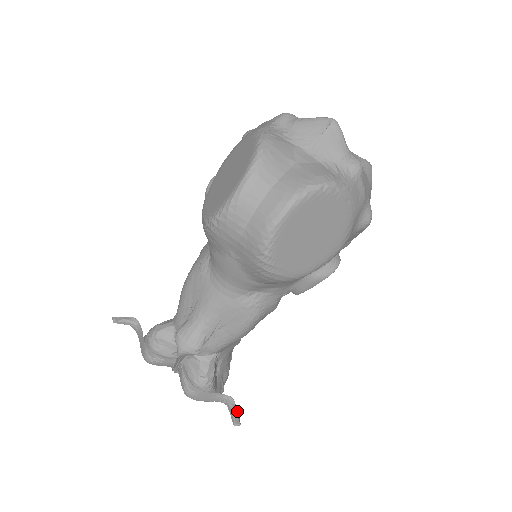
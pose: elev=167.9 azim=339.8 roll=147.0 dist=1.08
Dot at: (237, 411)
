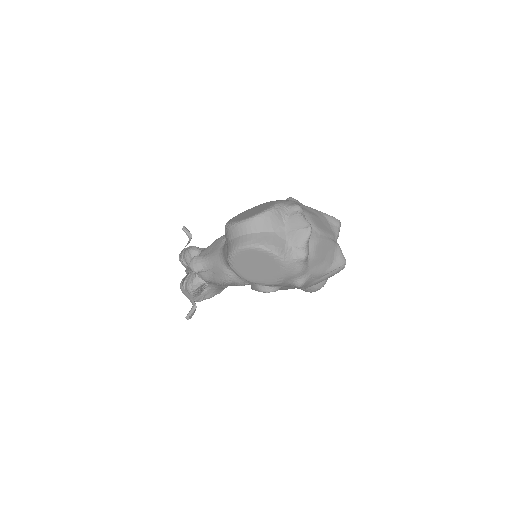
Dot at: (193, 313)
